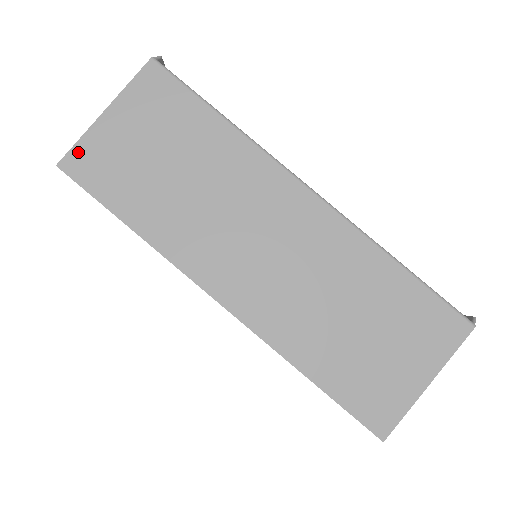
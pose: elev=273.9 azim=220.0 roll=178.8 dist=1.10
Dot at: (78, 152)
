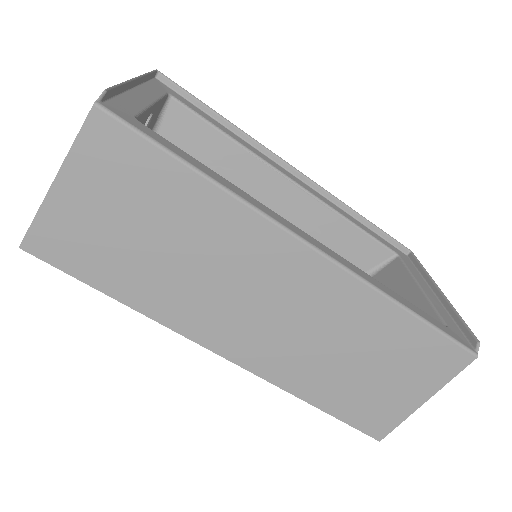
Dot at: (38, 231)
